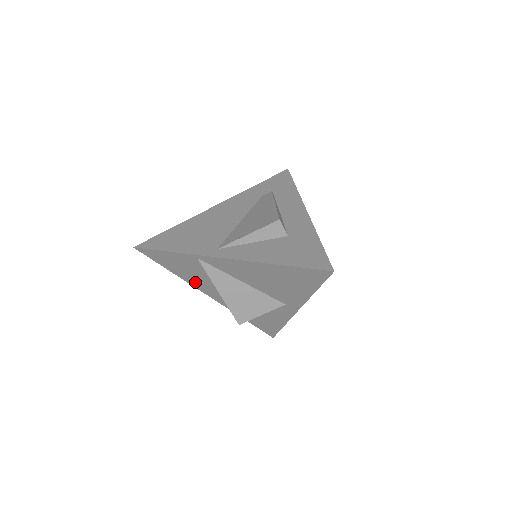
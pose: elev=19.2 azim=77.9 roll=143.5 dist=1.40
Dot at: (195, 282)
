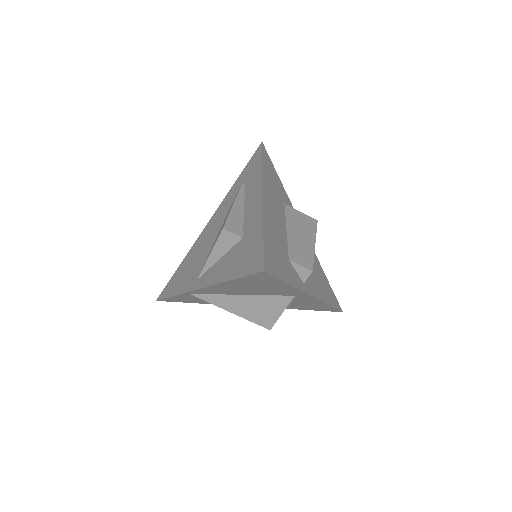
Dot at: occluded
